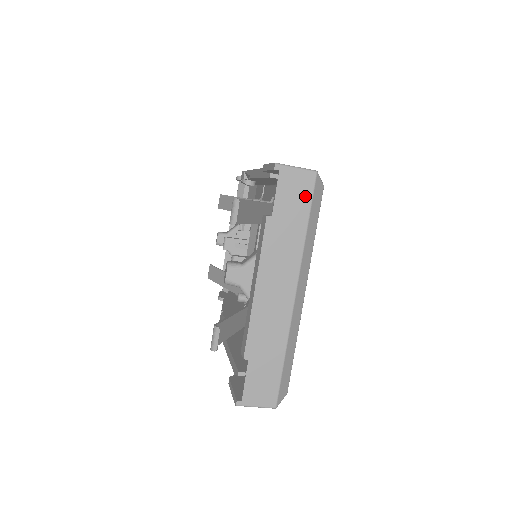
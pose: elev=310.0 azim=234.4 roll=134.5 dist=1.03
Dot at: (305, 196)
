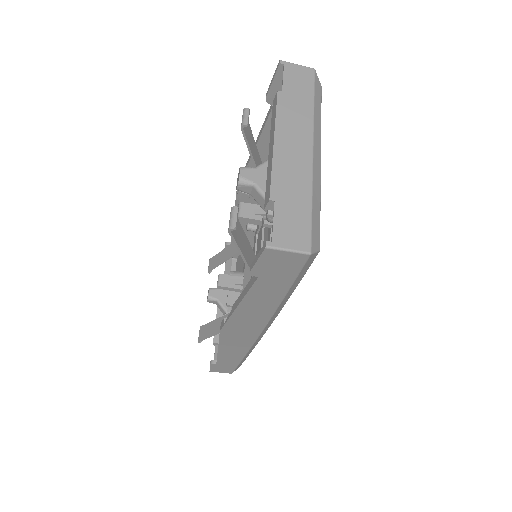
Dot at: (308, 82)
